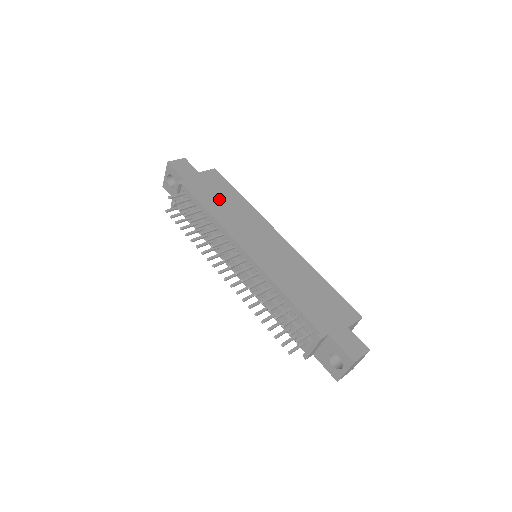
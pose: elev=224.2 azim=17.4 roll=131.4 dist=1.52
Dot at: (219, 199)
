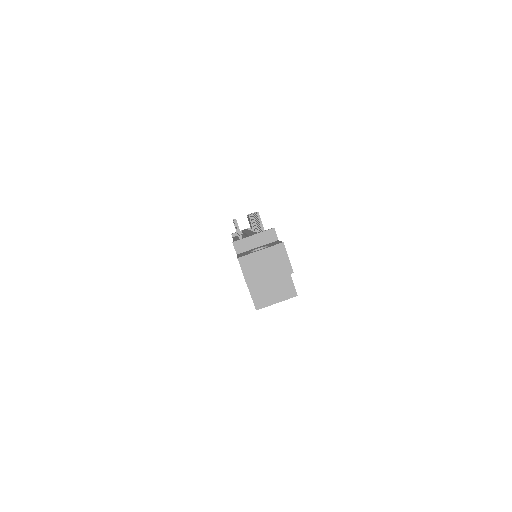
Dot at: occluded
